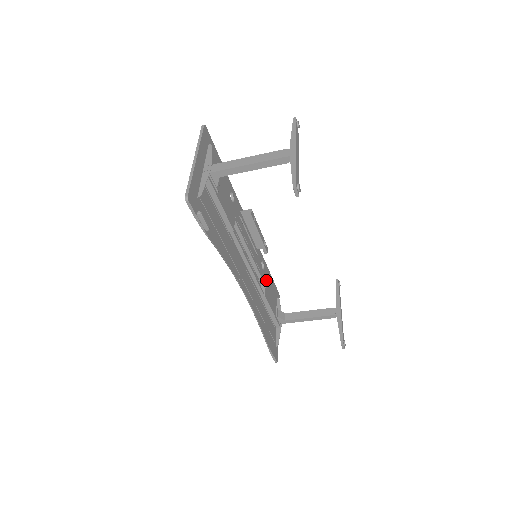
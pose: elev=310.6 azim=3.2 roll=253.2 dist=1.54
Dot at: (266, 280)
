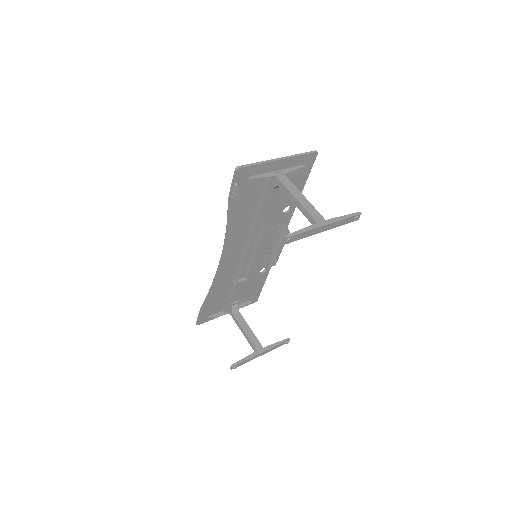
Dot at: (254, 280)
